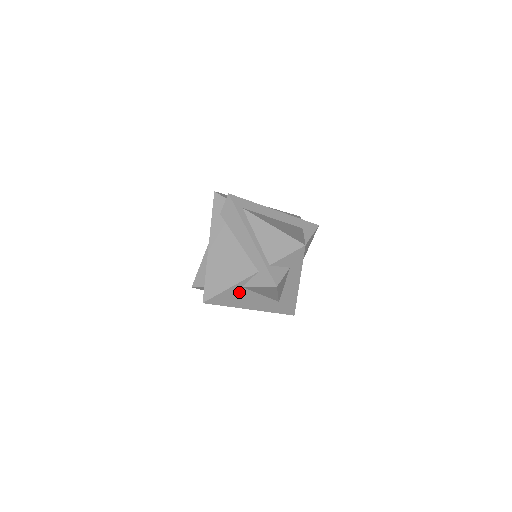
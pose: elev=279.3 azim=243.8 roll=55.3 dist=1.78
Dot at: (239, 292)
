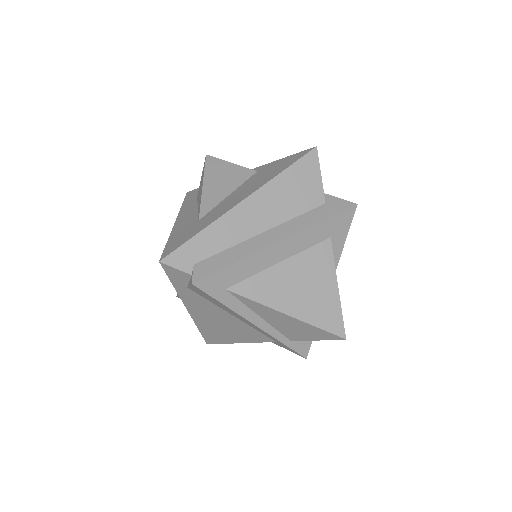
Dot at: occluded
